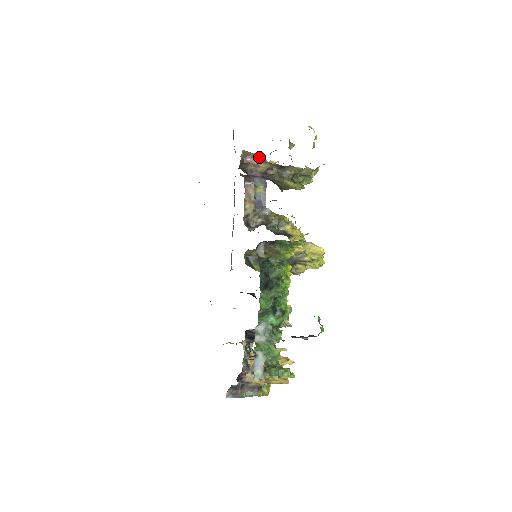
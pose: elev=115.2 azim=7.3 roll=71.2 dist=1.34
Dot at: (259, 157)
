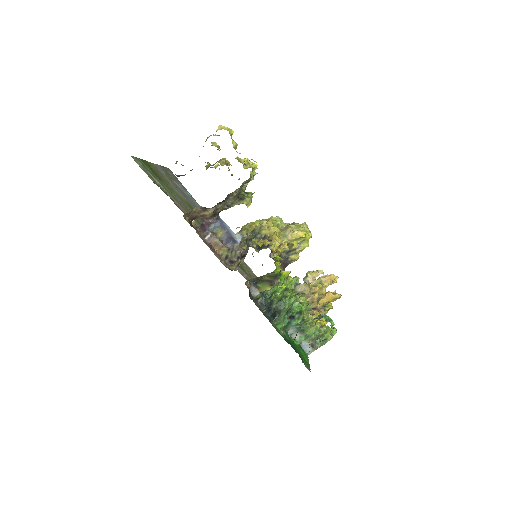
Dot at: (199, 209)
